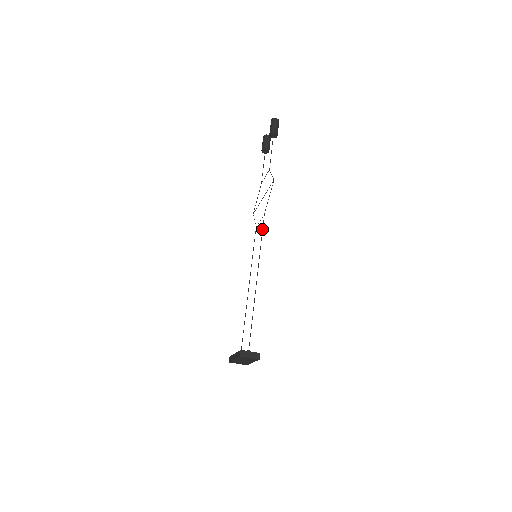
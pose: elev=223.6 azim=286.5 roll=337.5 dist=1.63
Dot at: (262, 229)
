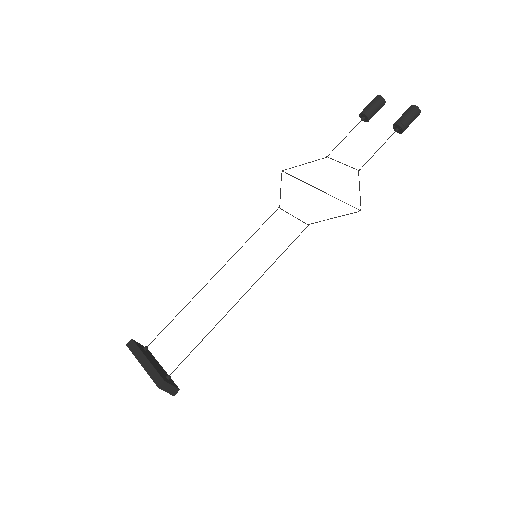
Dot at: (293, 241)
